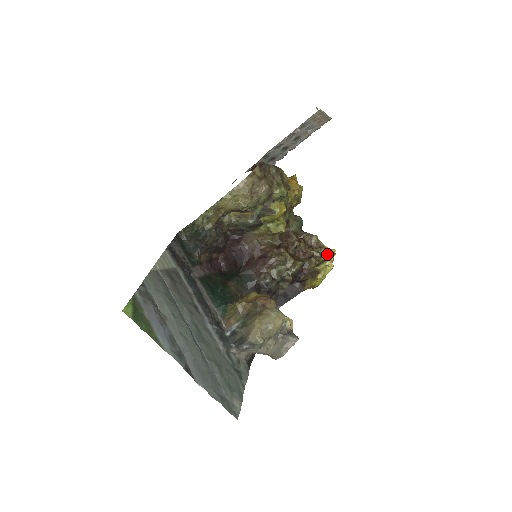
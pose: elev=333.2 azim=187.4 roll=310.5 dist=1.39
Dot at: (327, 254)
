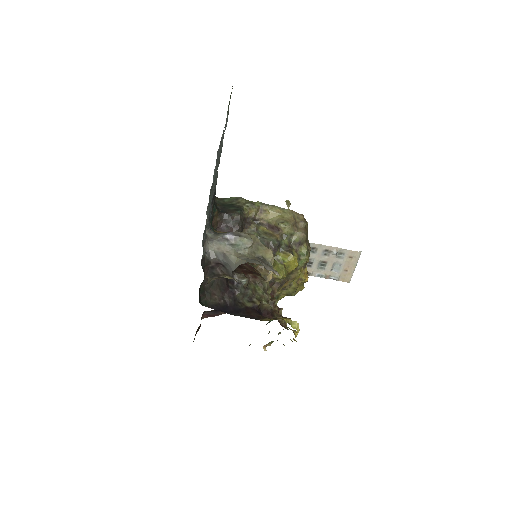
Dot at: (293, 330)
